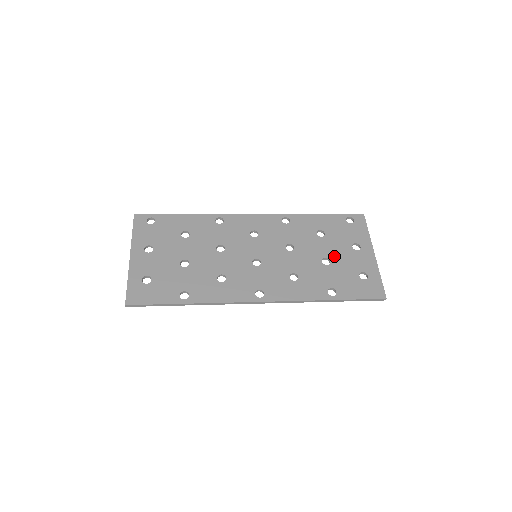
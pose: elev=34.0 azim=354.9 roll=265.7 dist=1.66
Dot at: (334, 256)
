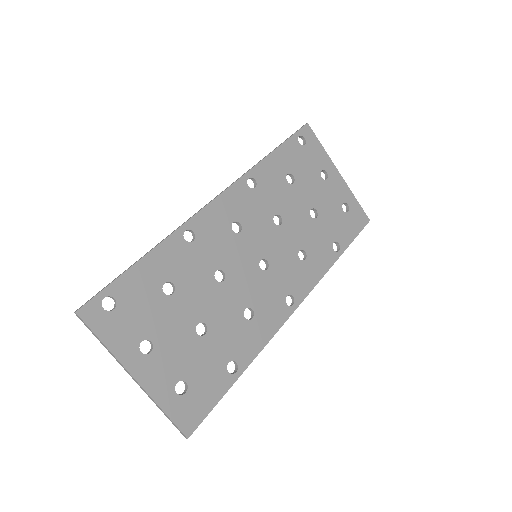
Dot at: (316, 201)
